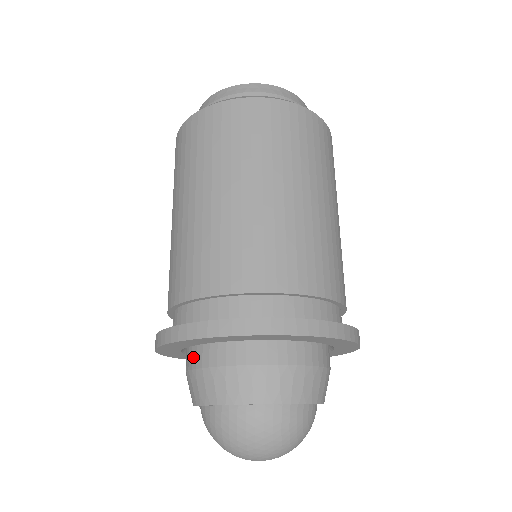
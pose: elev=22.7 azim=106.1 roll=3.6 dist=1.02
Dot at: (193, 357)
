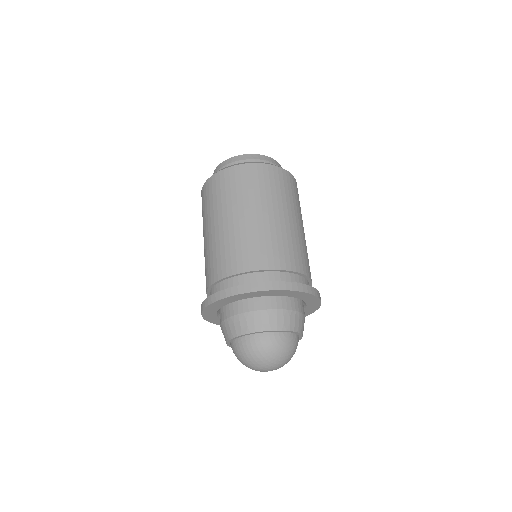
Dot at: occluded
